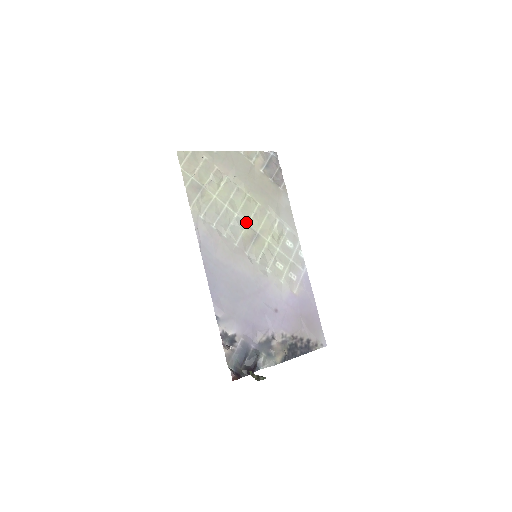
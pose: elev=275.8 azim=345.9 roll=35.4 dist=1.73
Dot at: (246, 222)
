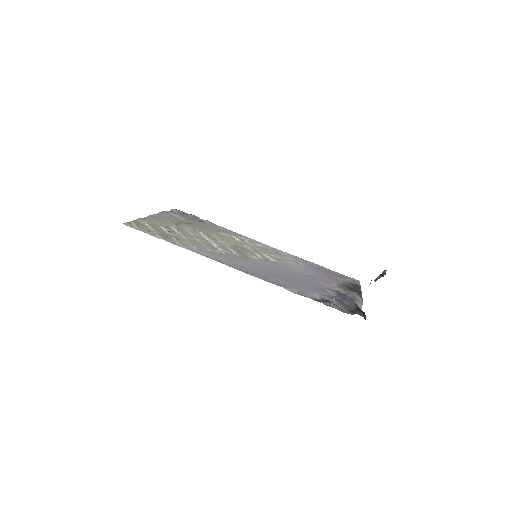
Dot at: (221, 243)
